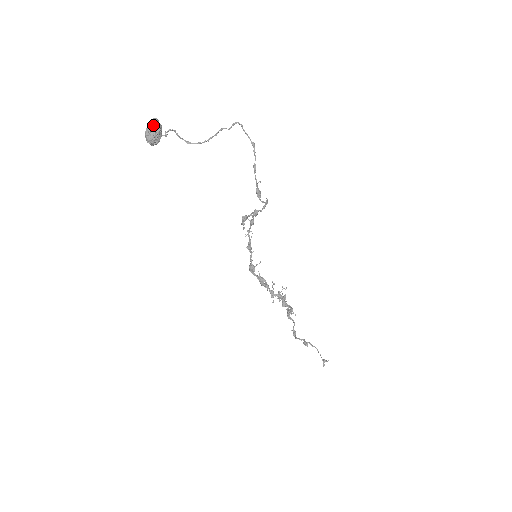
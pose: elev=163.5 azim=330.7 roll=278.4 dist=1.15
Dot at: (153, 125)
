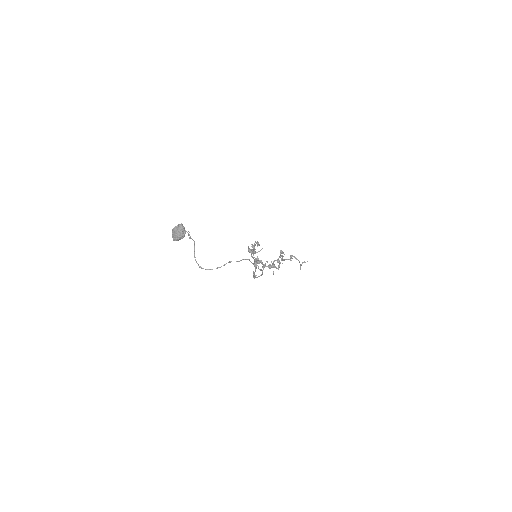
Dot at: (178, 233)
